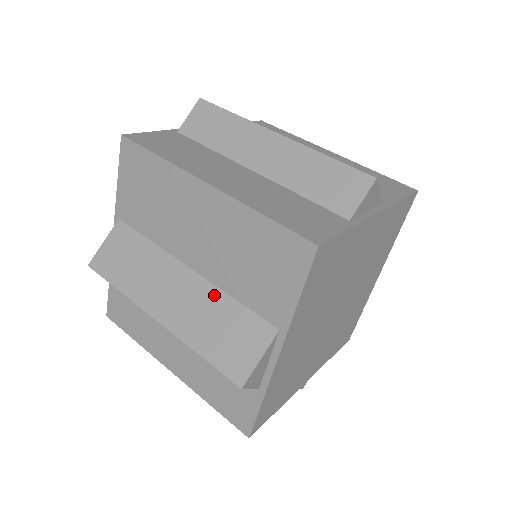
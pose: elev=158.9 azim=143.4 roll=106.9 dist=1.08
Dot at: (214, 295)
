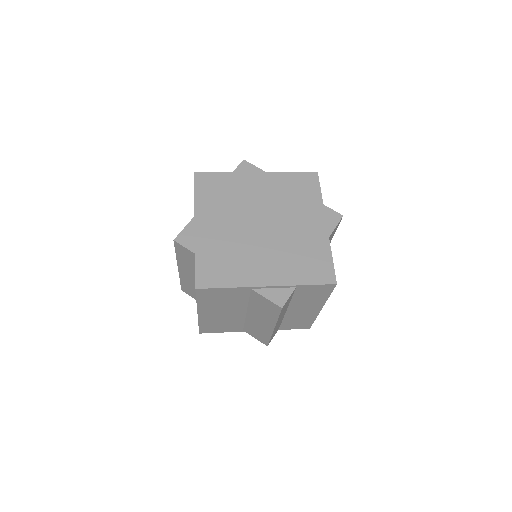
Dot at: occluded
